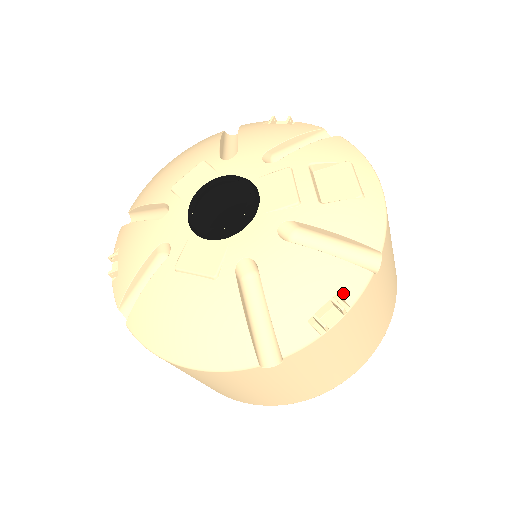
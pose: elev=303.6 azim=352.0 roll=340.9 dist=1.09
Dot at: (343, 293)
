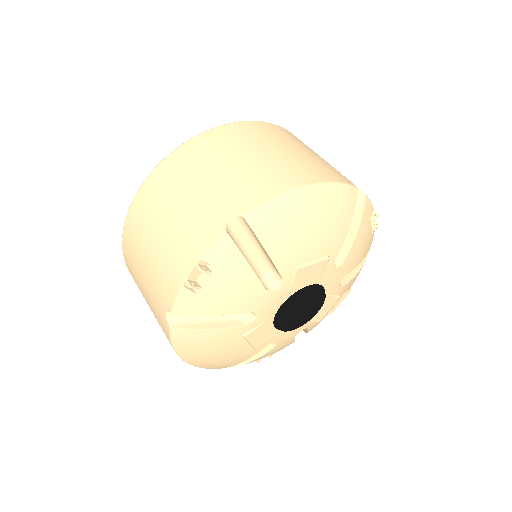
Dot at: occluded
